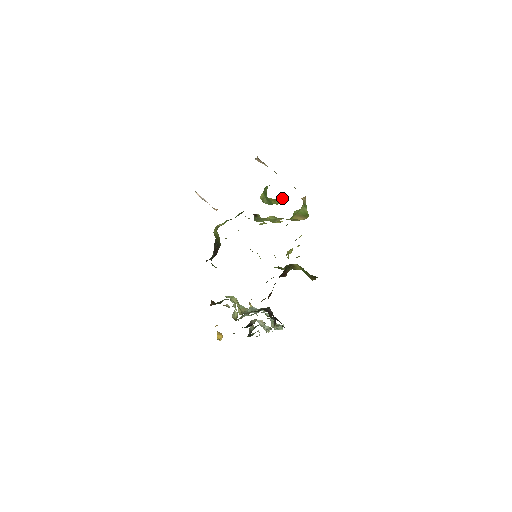
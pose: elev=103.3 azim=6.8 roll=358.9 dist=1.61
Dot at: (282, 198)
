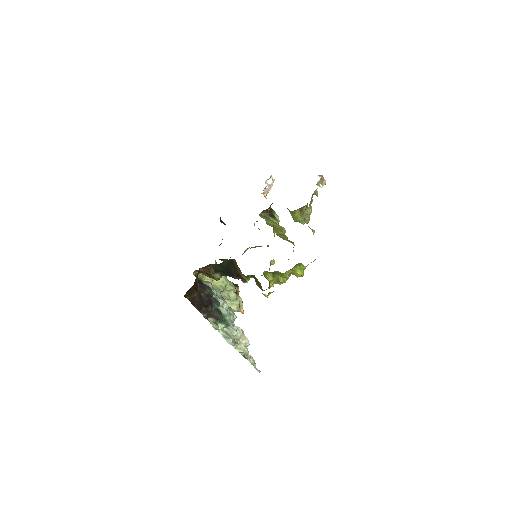
Dot at: (303, 220)
